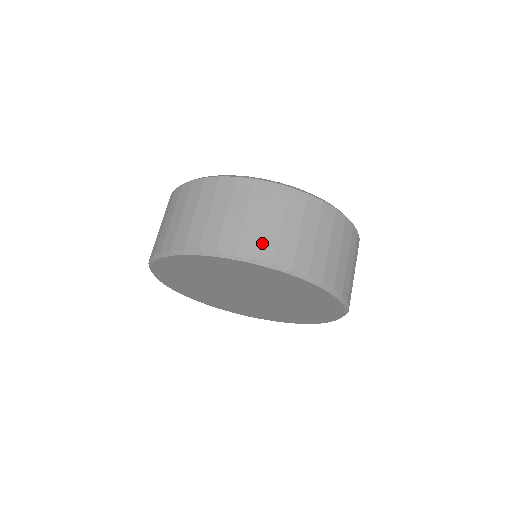
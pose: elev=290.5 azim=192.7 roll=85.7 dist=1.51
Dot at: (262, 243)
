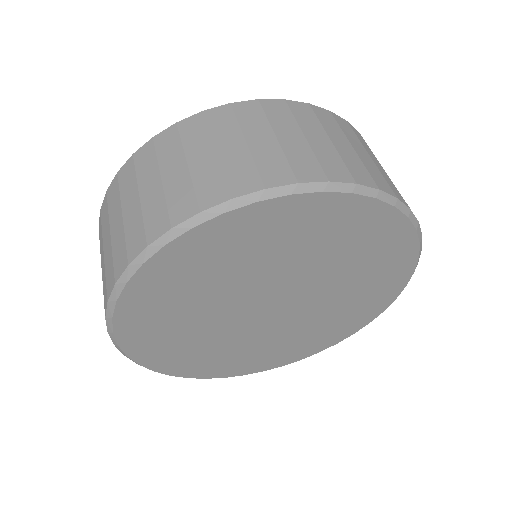
Dot at: (148, 221)
